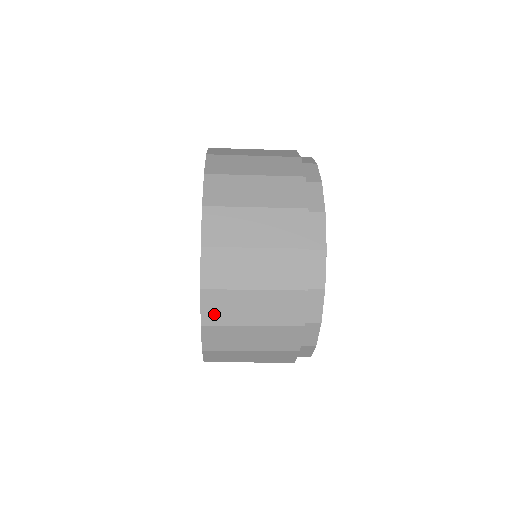
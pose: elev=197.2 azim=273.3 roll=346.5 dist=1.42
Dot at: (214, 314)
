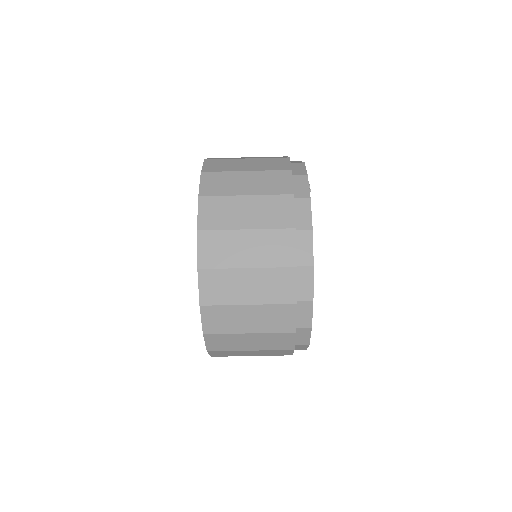
Dot at: (210, 219)
